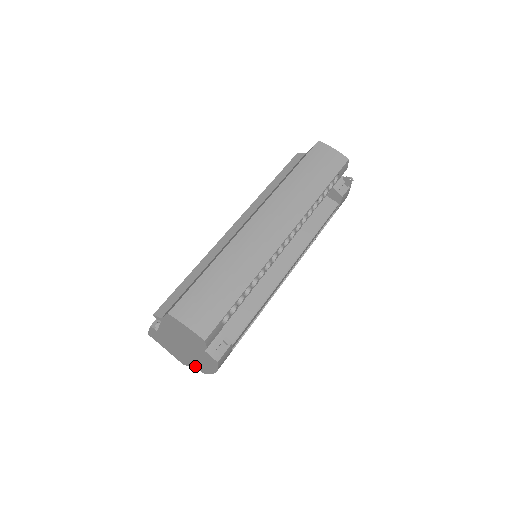
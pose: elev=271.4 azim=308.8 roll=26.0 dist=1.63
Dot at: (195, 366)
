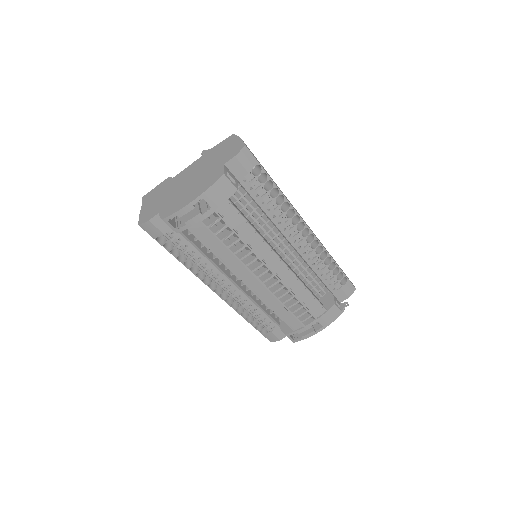
Dot at: (163, 212)
